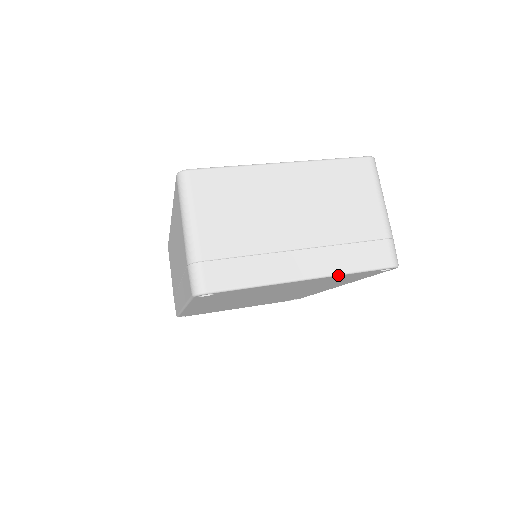
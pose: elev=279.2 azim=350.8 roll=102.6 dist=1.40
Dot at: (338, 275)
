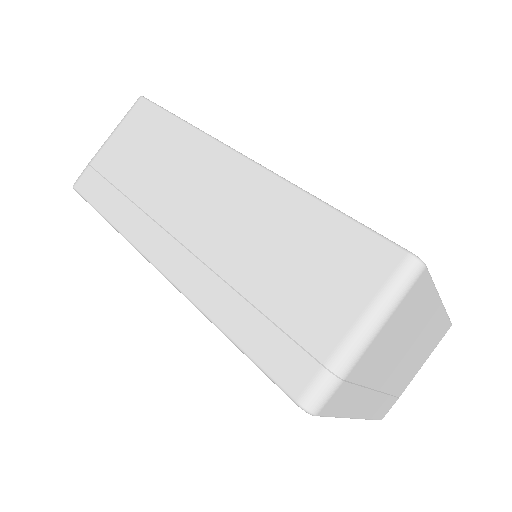
Dot at: (365, 419)
